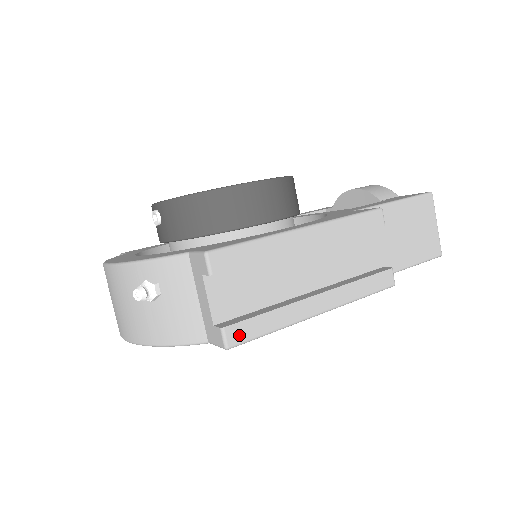
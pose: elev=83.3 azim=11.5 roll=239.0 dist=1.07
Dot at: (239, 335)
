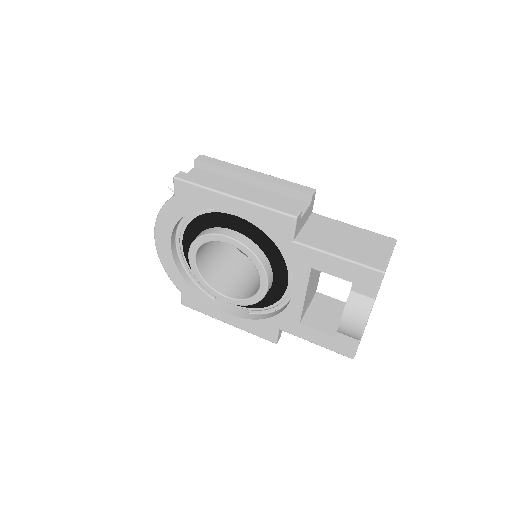
Dot at: (184, 177)
